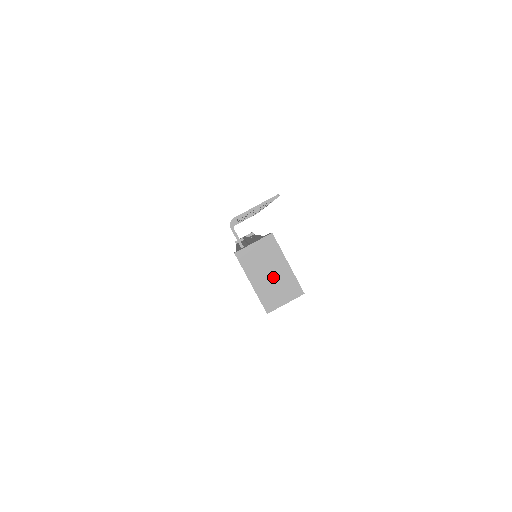
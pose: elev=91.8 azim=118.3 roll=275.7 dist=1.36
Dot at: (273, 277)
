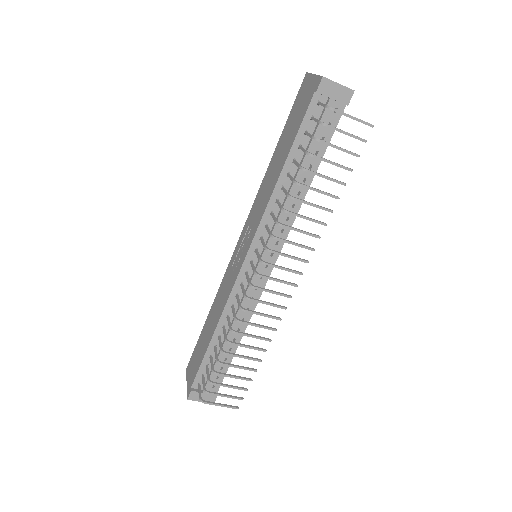
Dot at: occluded
